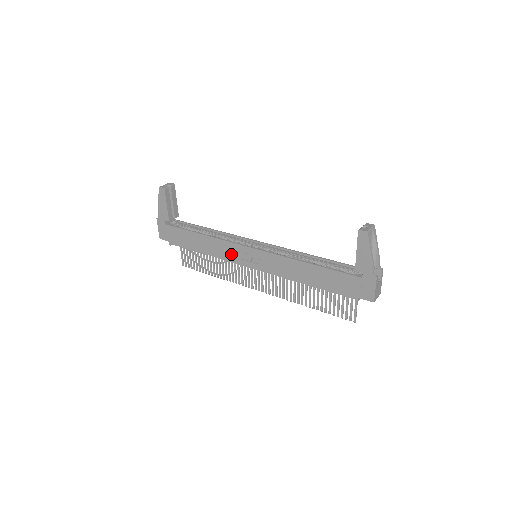
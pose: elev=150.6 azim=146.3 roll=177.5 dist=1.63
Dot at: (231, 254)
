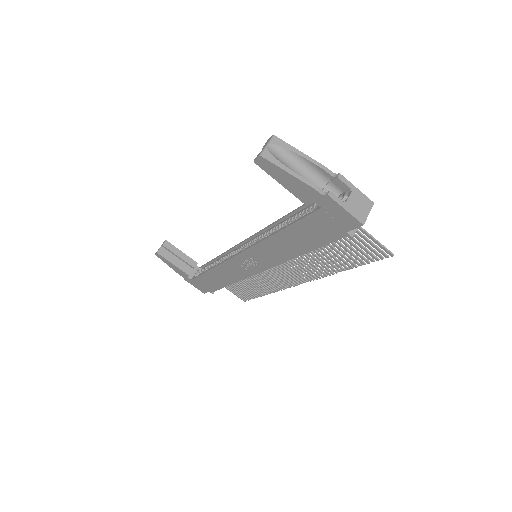
Dot at: (238, 271)
